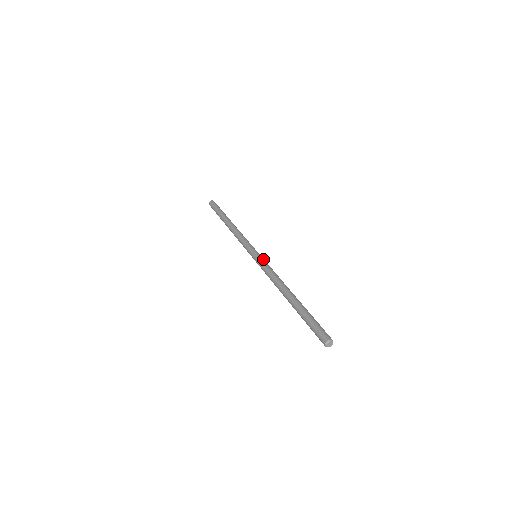
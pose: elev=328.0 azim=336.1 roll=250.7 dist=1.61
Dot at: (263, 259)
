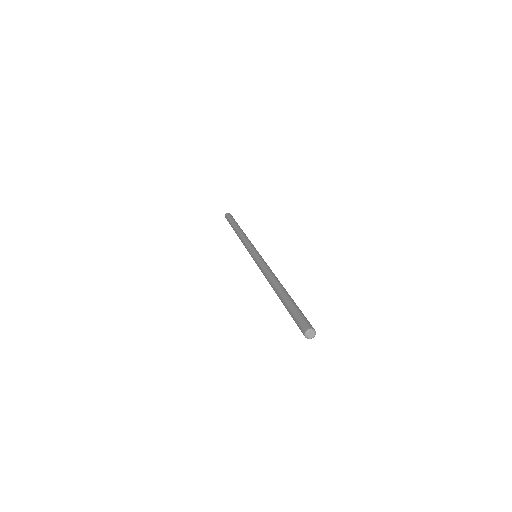
Dot at: occluded
